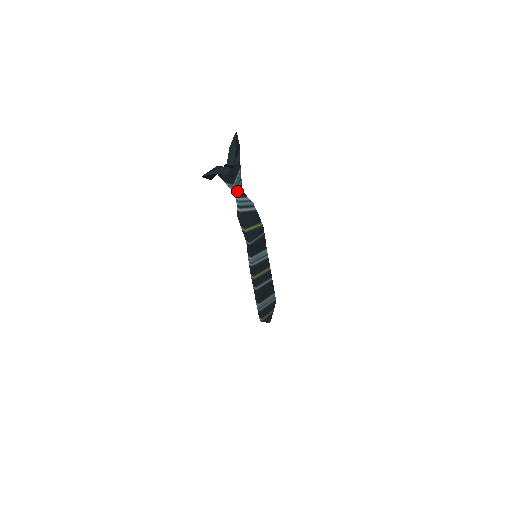
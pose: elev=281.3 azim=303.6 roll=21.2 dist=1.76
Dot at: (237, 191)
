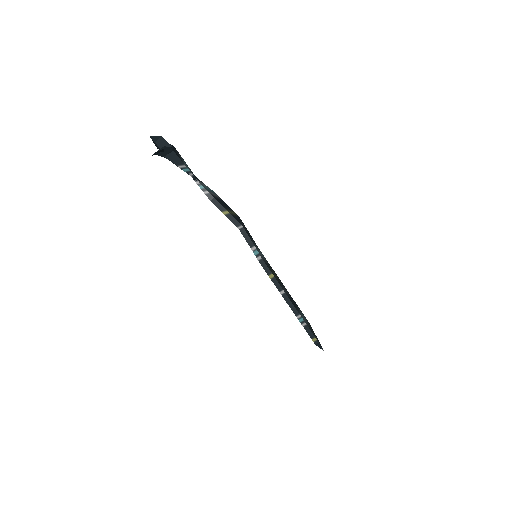
Dot at: (192, 174)
